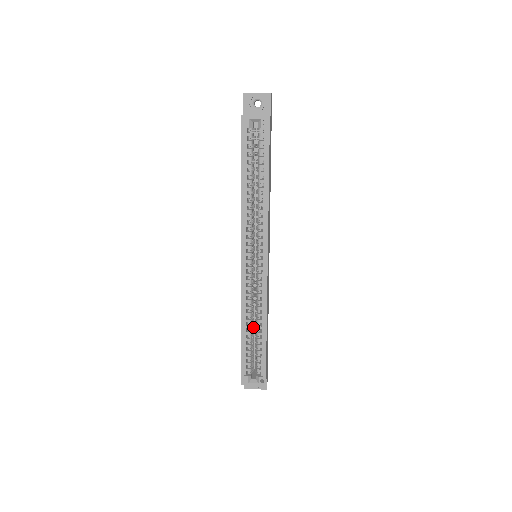
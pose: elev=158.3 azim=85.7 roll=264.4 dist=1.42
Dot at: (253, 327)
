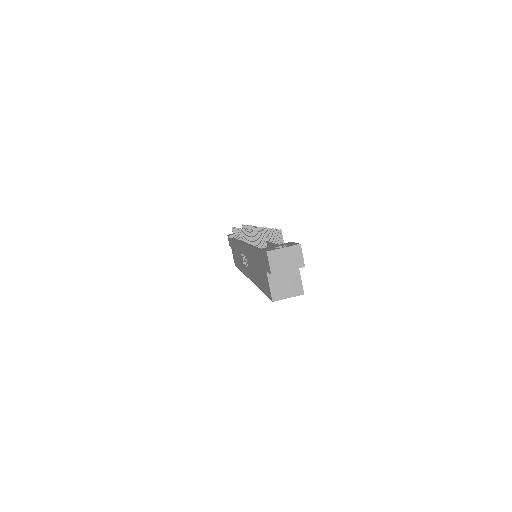
Dot at: occluded
